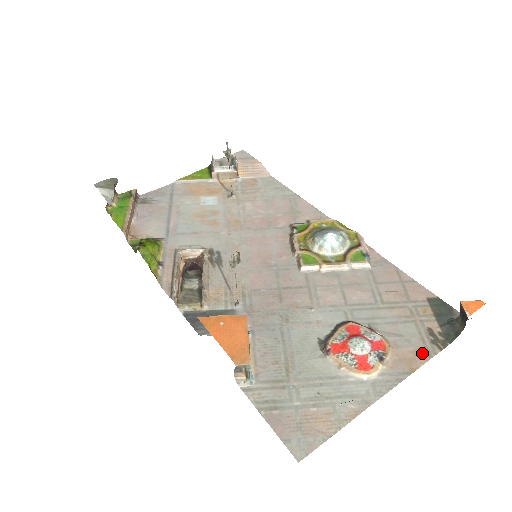
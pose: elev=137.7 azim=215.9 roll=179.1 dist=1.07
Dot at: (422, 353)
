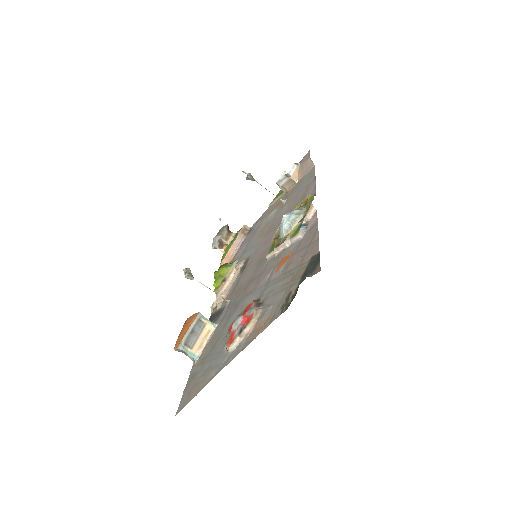
Dot at: (268, 320)
